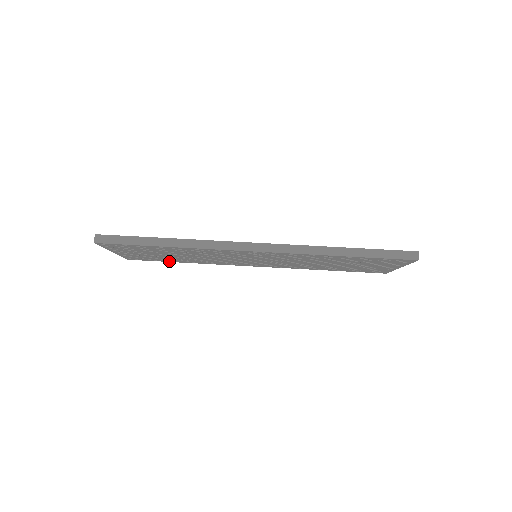
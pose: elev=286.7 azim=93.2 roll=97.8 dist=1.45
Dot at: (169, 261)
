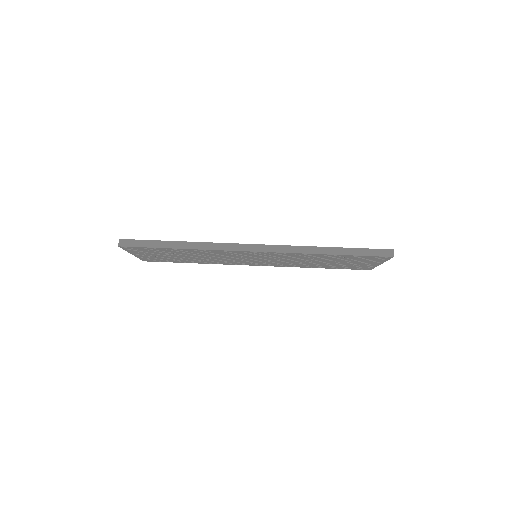
Dot at: (180, 262)
